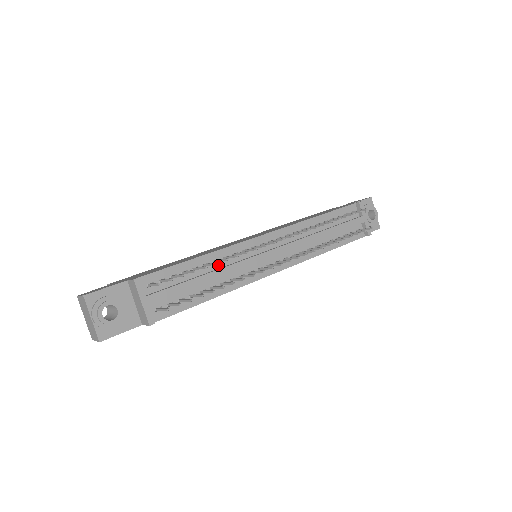
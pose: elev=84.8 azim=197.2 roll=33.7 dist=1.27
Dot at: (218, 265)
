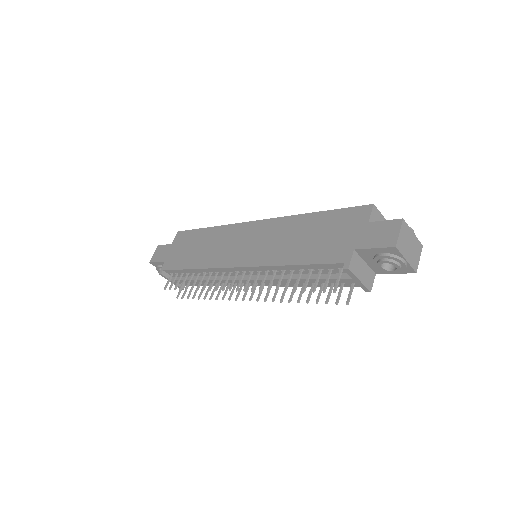
Dot at: (208, 274)
